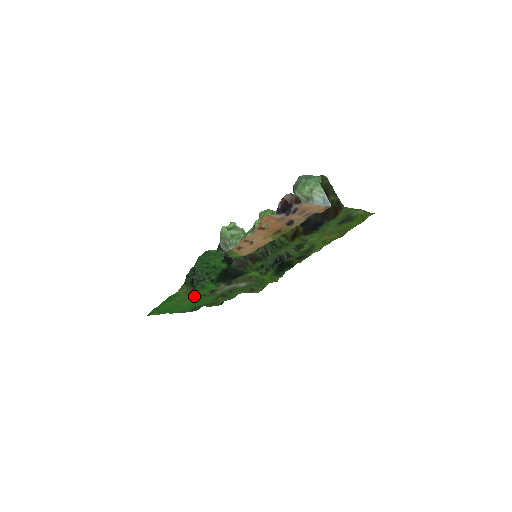
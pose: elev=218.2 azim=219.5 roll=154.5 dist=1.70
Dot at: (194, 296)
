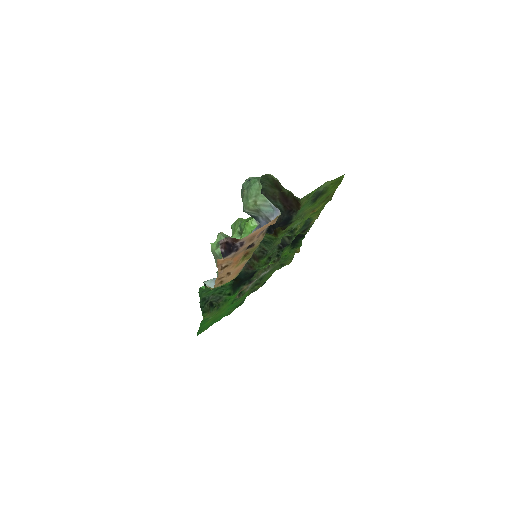
Dot at: (225, 307)
